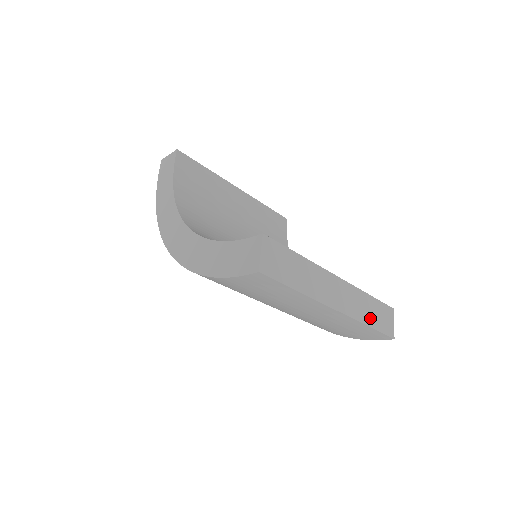
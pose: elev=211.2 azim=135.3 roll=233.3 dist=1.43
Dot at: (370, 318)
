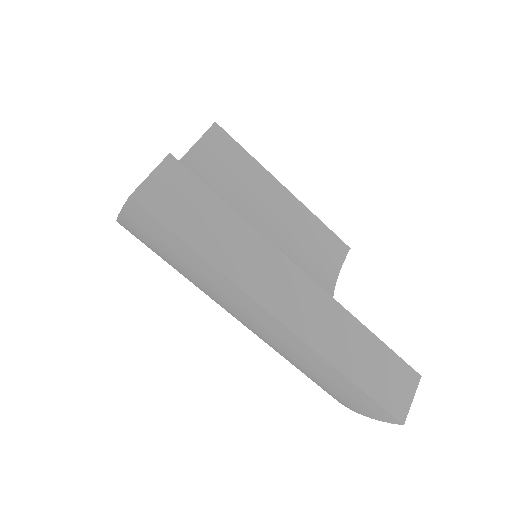
Dot at: (356, 366)
